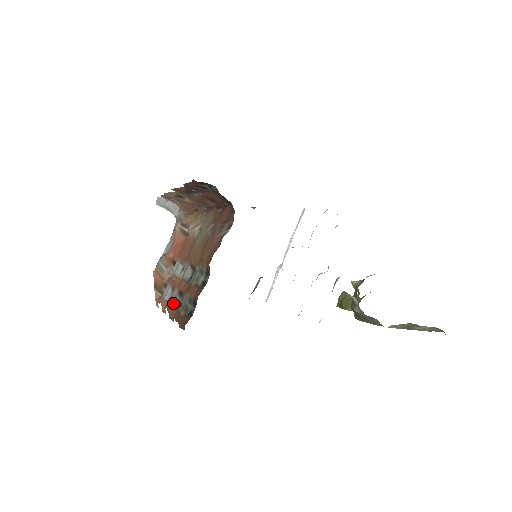
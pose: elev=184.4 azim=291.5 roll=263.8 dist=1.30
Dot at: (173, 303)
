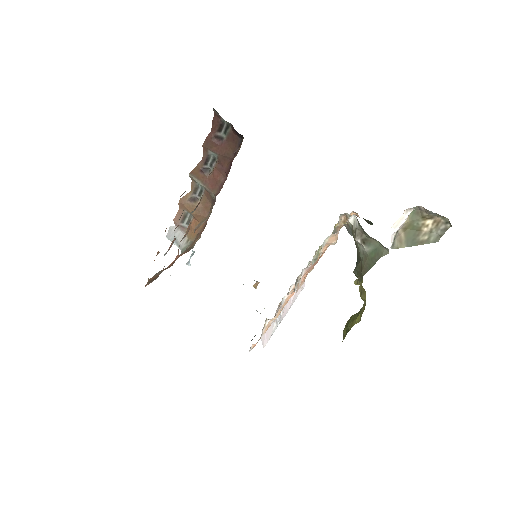
Dot at: occluded
